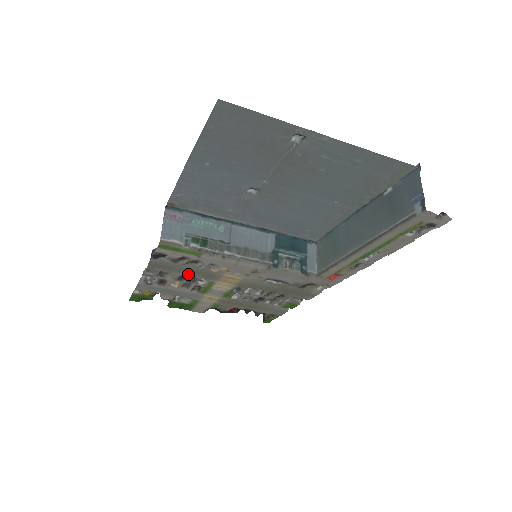
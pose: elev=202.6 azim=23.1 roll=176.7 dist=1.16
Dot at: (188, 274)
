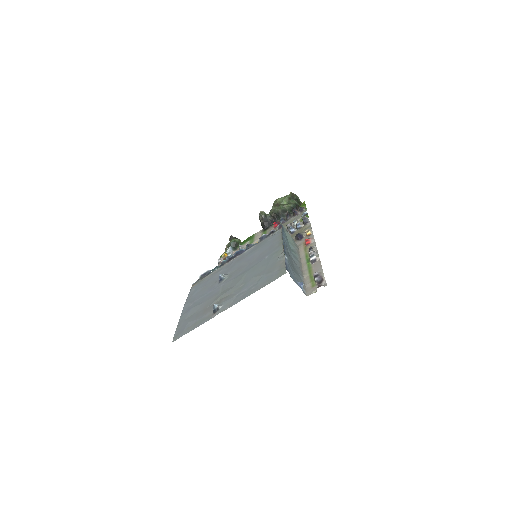
Dot at: occluded
